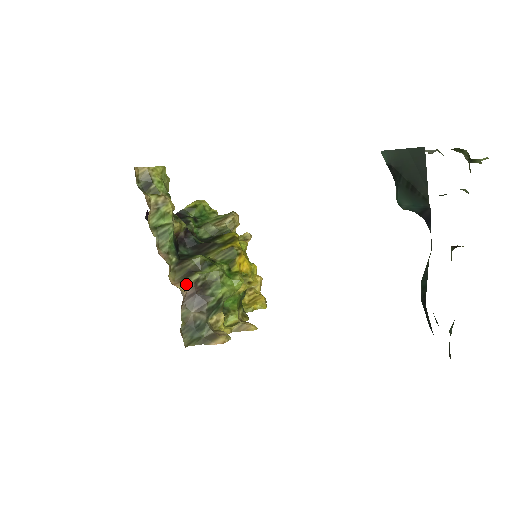
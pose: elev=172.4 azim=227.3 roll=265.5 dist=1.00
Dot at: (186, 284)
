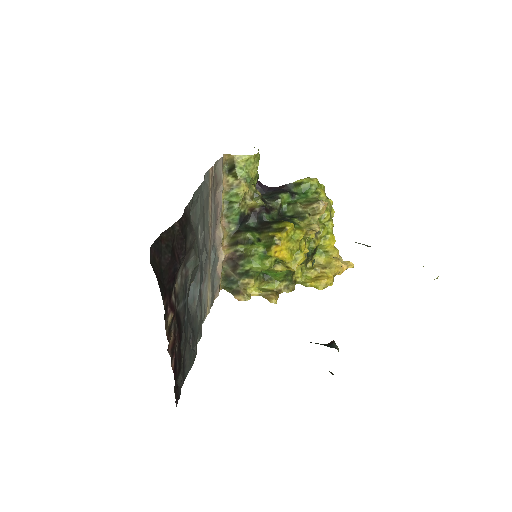
Dot at: (230, 250)
